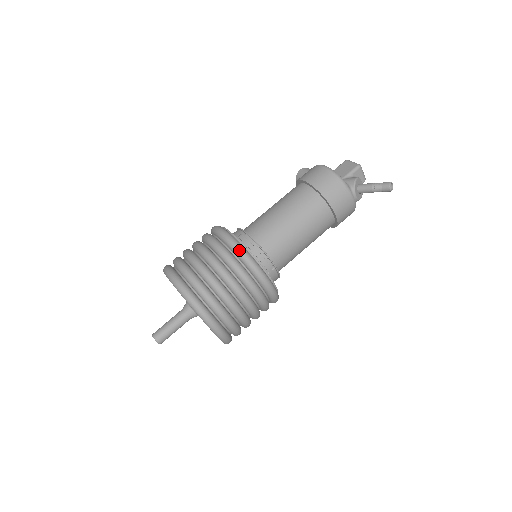
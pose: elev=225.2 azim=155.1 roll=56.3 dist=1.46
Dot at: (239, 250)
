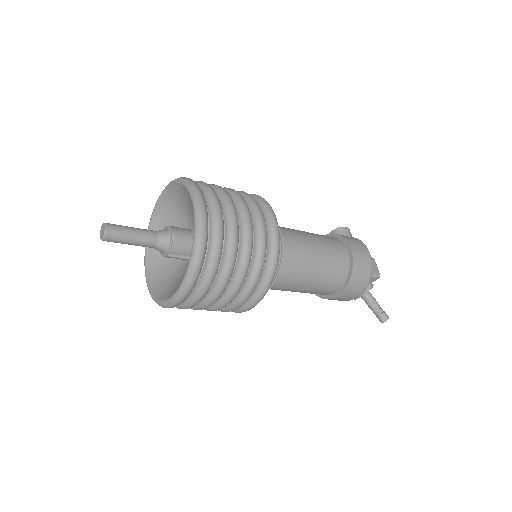
Dot at: (276, 257)
